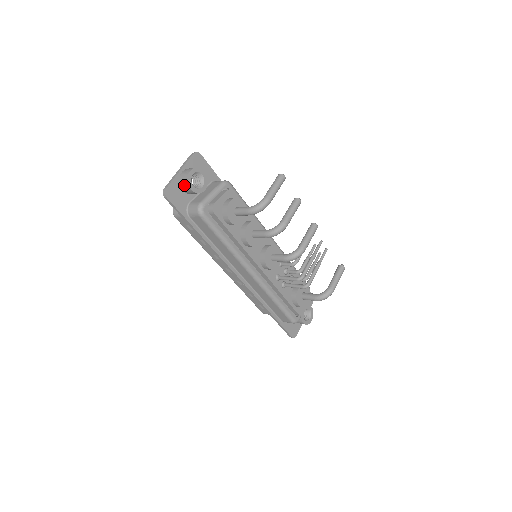
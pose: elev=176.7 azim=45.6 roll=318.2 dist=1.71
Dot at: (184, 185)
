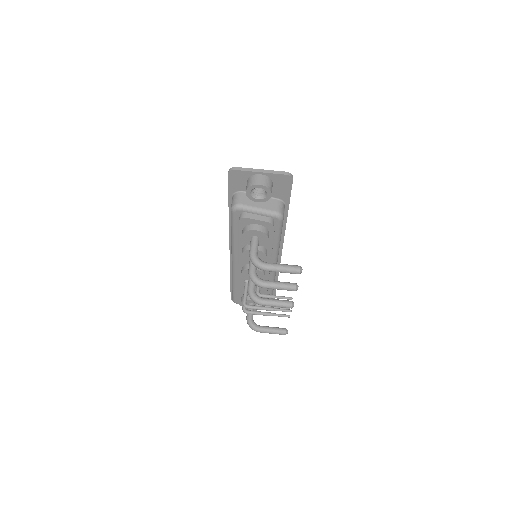
Dot at: (248, 183)
